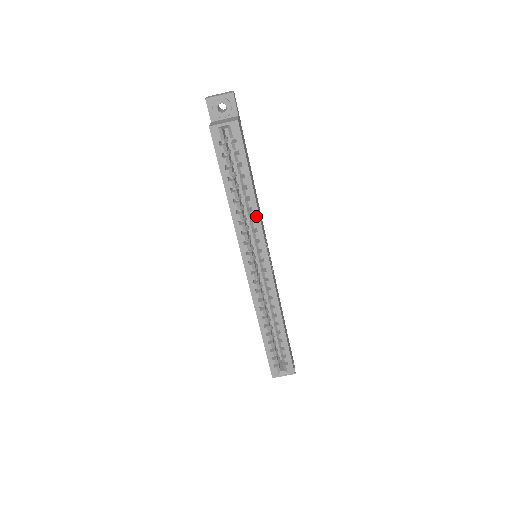
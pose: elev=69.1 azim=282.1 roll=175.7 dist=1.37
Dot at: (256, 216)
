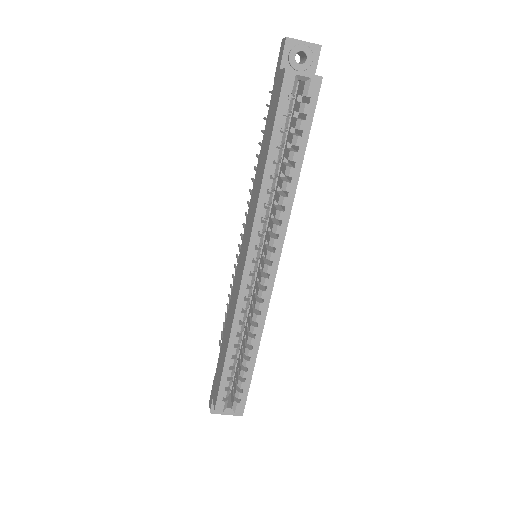
Dot at: (288, 205)
